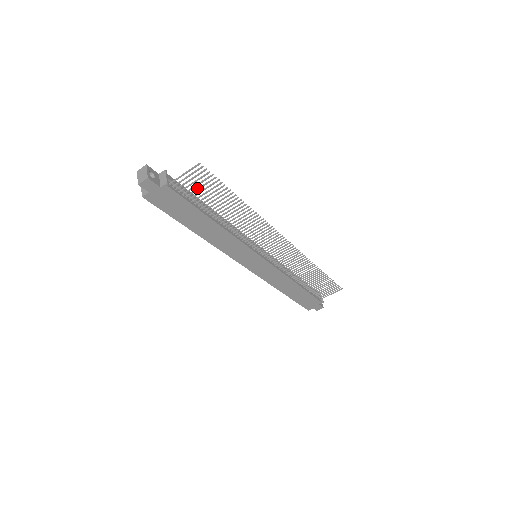
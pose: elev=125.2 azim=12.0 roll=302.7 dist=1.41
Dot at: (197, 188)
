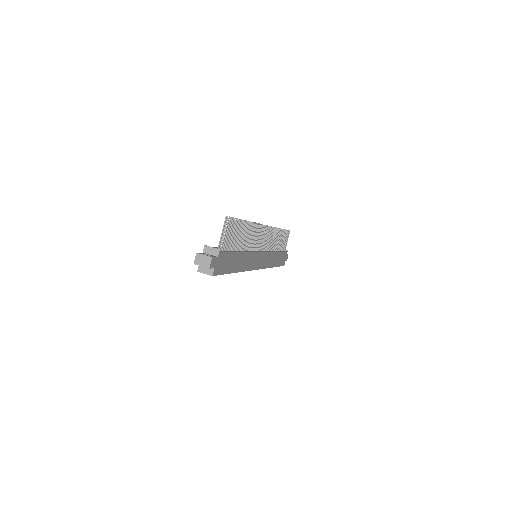
Dot at: (228, 237)
